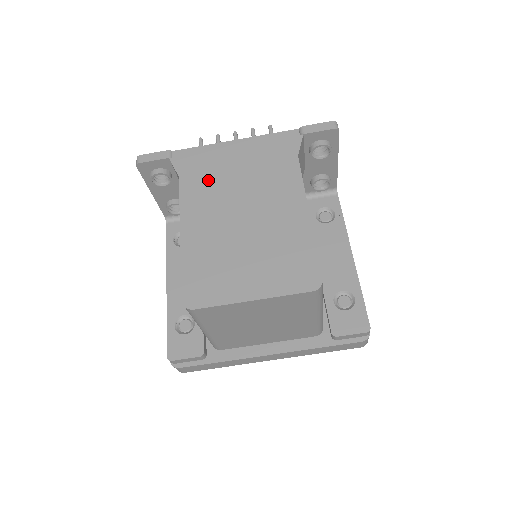
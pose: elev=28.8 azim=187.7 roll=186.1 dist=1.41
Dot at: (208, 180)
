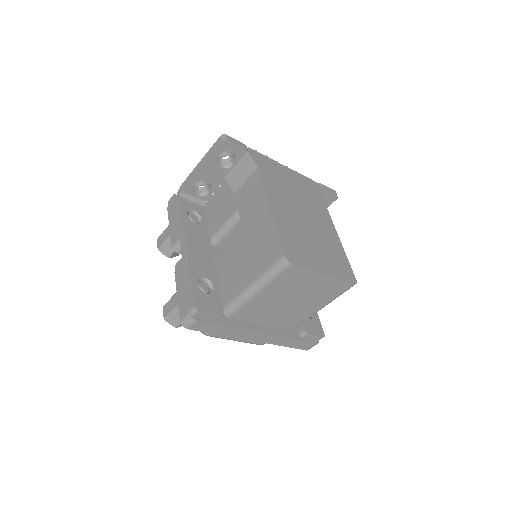
Dot at: (278, 182)
